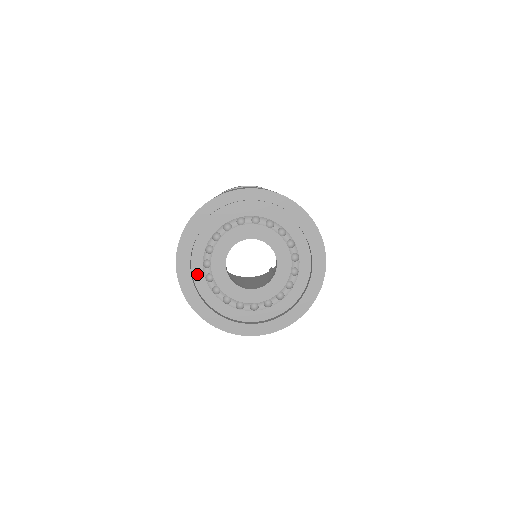
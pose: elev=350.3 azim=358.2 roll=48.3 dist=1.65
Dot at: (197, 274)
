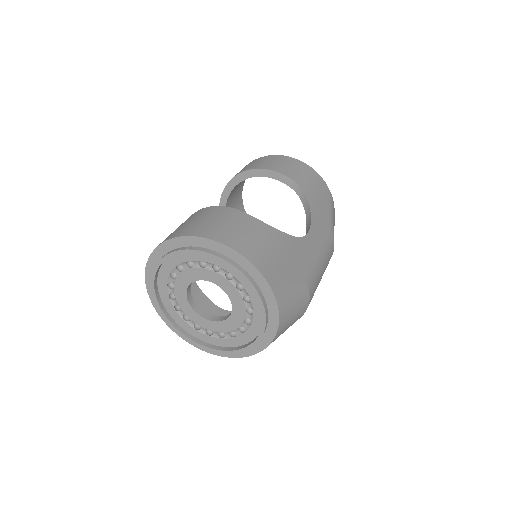
Dot at: (176, 318)
